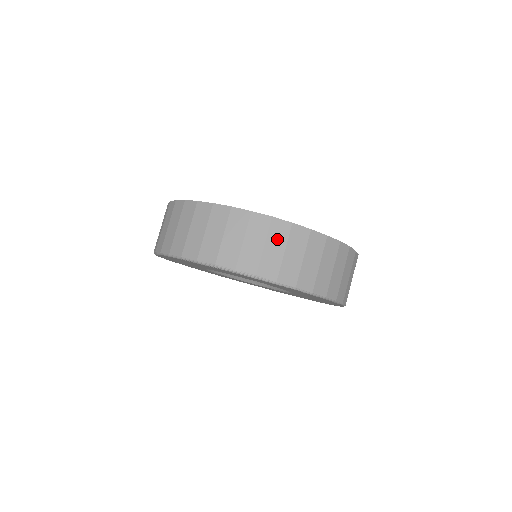
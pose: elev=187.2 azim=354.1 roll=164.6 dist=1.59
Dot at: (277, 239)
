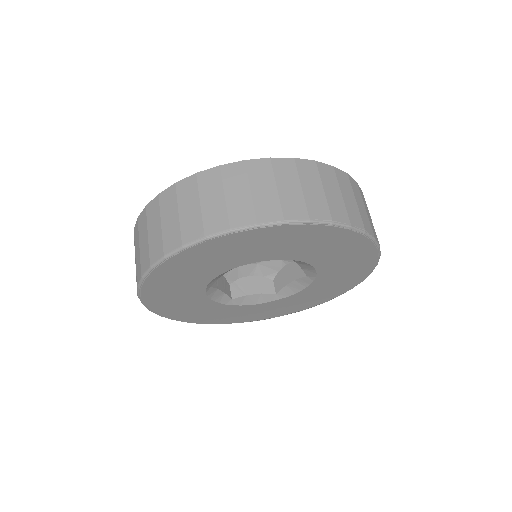
Dot at: (358, 196)
